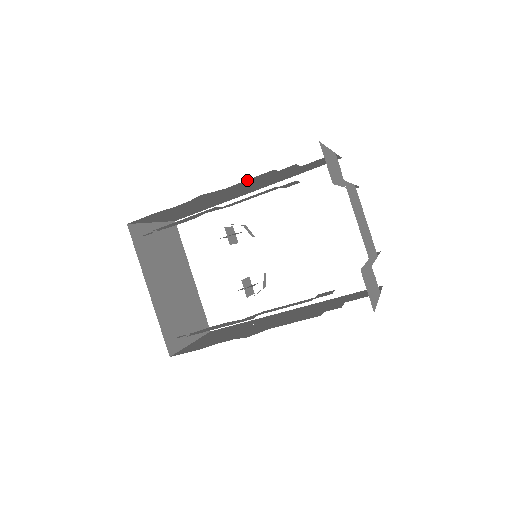
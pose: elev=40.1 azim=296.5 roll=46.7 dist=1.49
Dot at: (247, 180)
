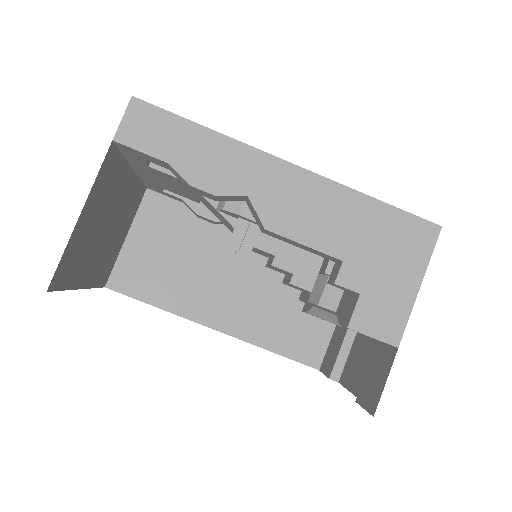
Dot at: occluded
